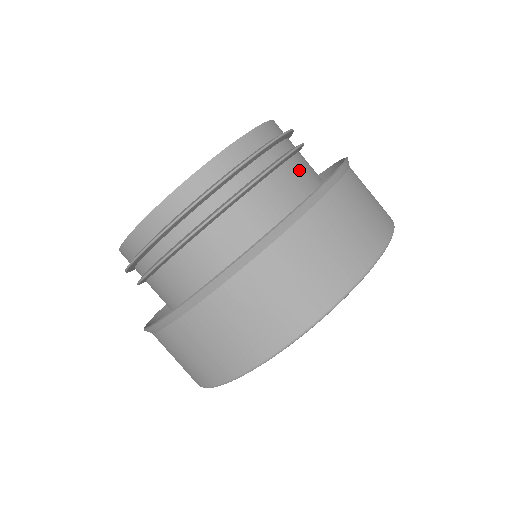
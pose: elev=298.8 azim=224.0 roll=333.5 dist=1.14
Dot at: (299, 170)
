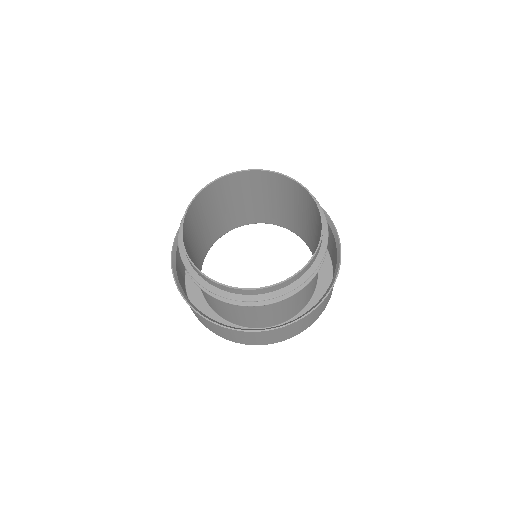
Dot at: occluded
